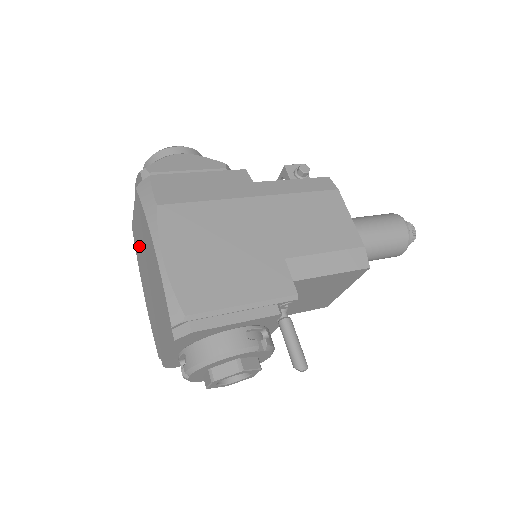
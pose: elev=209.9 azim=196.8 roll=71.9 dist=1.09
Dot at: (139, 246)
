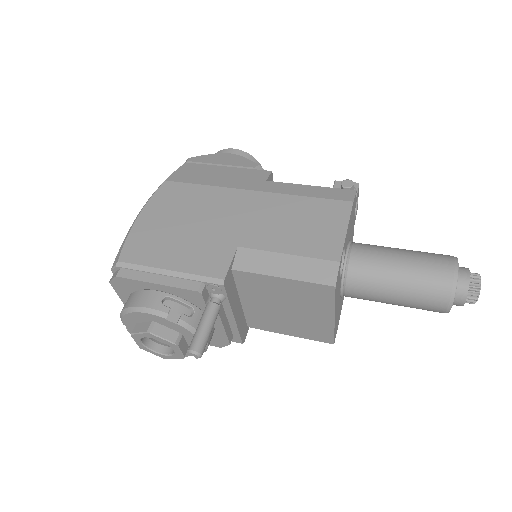
Dot at: occluded
